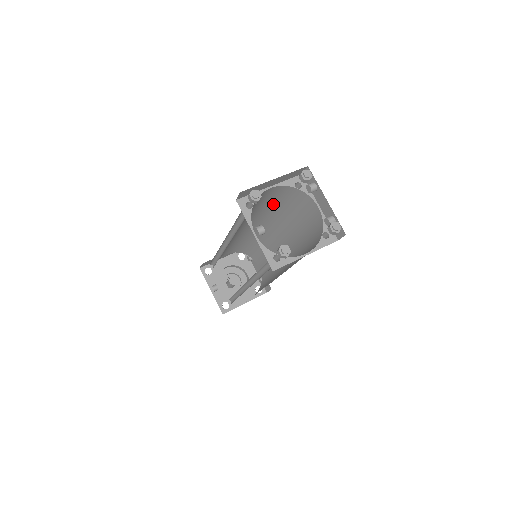
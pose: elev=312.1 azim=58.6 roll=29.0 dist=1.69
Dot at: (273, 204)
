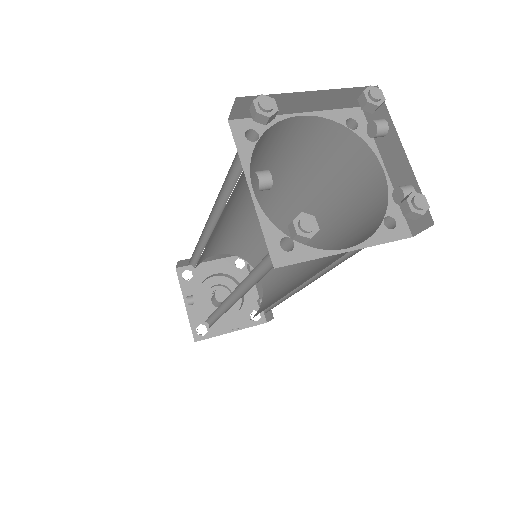
Dot at: (299, 164)
